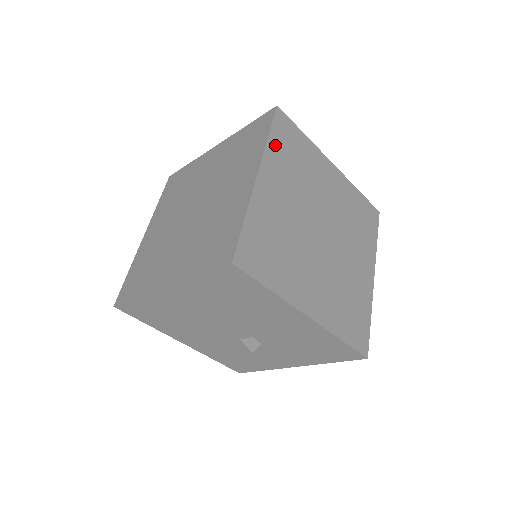
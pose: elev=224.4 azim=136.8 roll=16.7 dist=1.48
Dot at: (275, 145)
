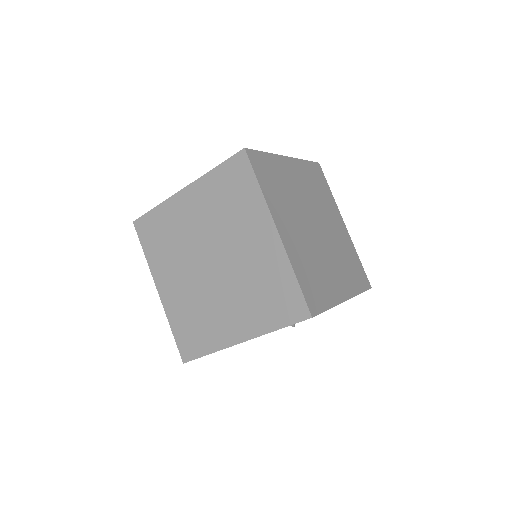
Dot at: (266, 189)
